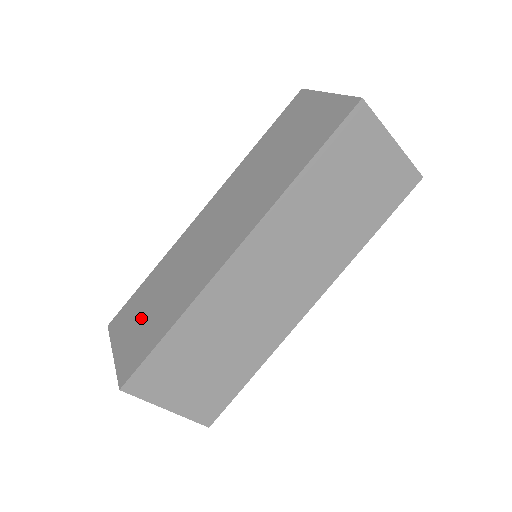
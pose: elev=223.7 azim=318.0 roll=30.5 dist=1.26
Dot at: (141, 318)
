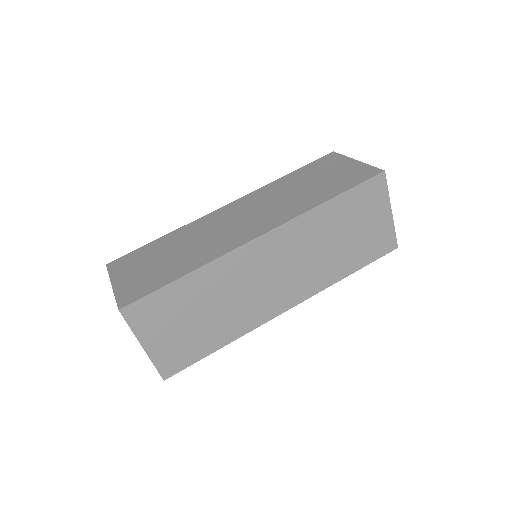
Dot at: (149, 265)
